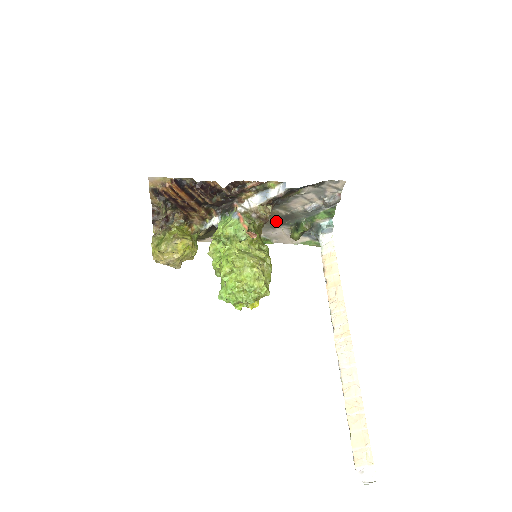
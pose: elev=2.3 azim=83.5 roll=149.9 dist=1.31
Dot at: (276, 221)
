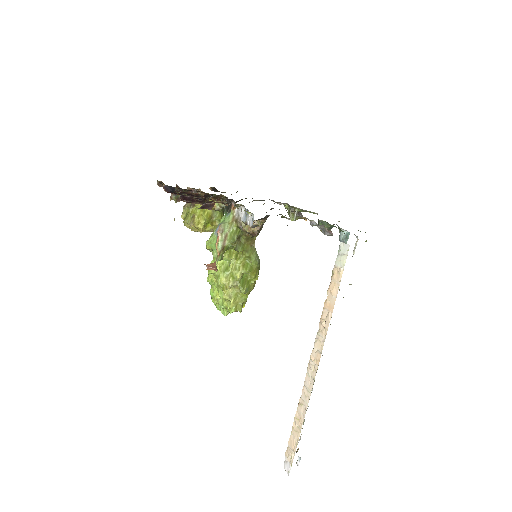
Dot at: (295, 211)
